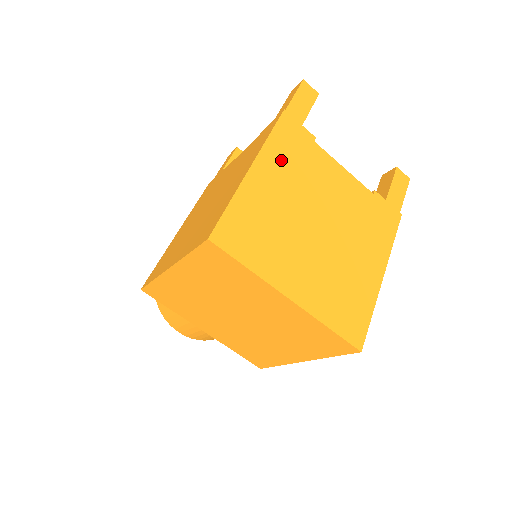
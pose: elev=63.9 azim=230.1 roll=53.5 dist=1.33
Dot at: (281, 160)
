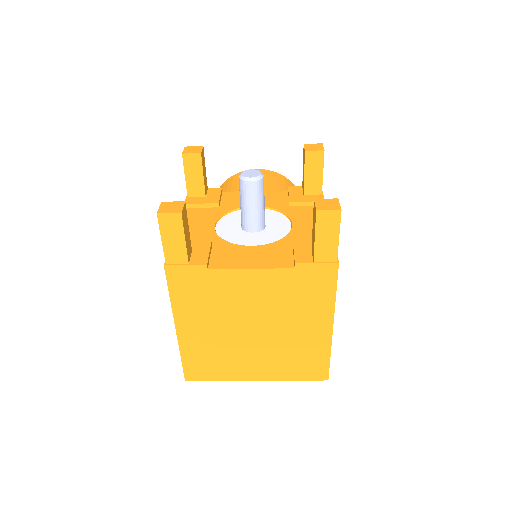
Dot at: (192, 308)
